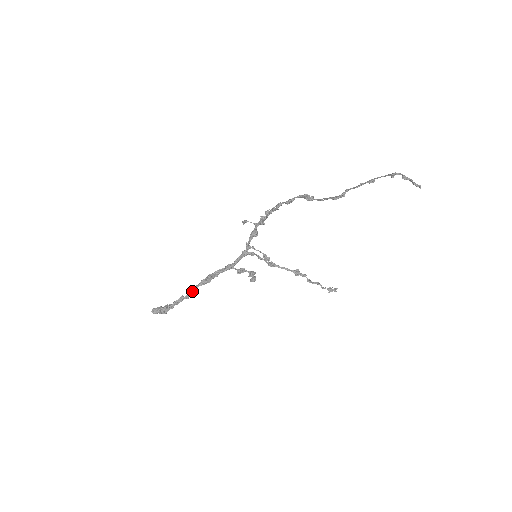
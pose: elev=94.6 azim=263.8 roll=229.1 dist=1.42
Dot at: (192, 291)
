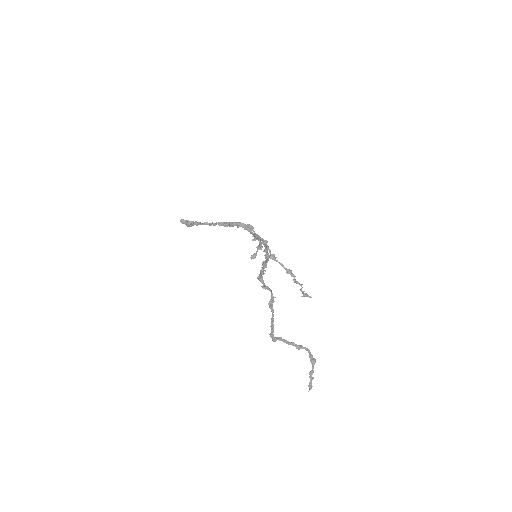
Dot at: (216, 224)
